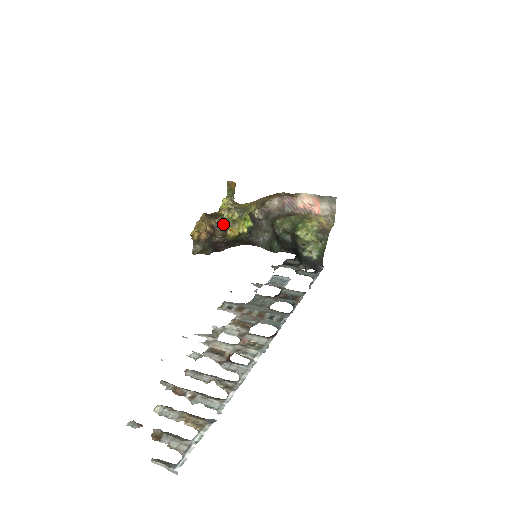
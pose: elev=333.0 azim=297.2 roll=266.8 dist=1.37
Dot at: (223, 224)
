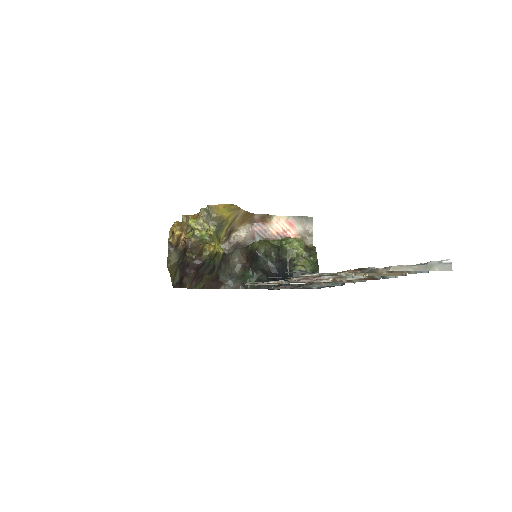
Dot at: (194, 243)
